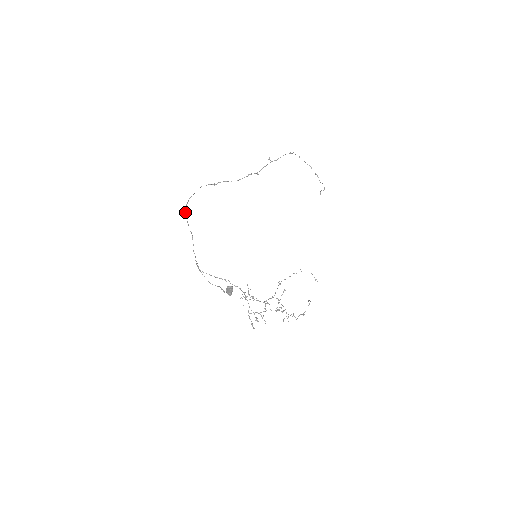
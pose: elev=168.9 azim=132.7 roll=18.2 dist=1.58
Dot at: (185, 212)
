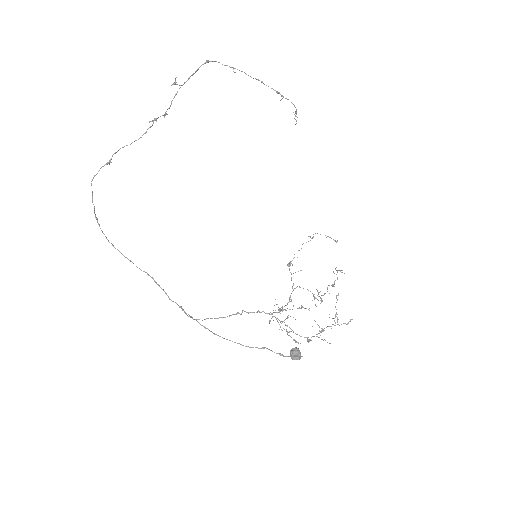
Dot at: occluded
